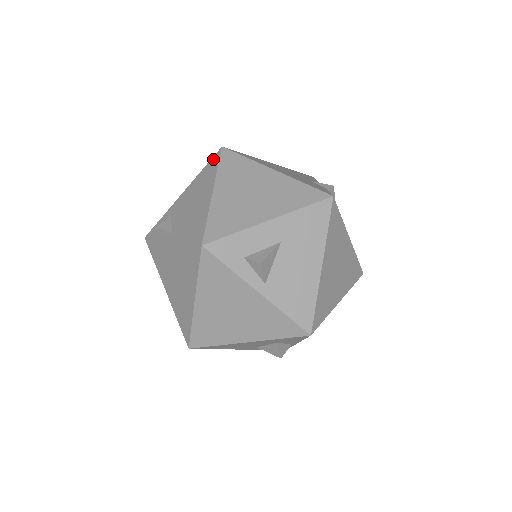
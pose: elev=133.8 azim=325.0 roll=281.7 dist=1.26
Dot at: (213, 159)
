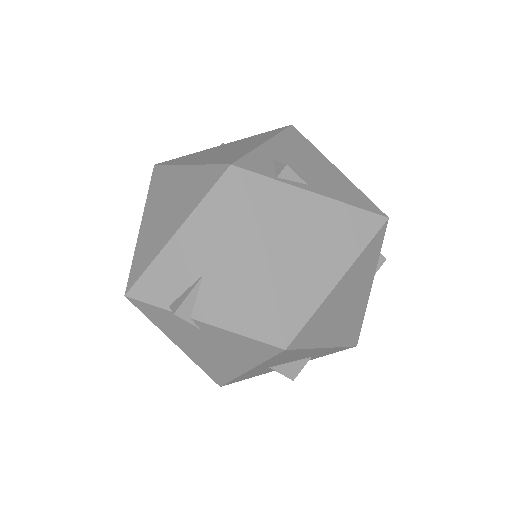
Dot at: (292, 131)
